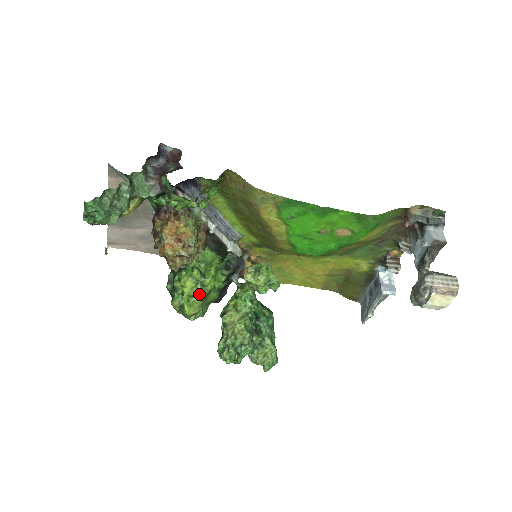
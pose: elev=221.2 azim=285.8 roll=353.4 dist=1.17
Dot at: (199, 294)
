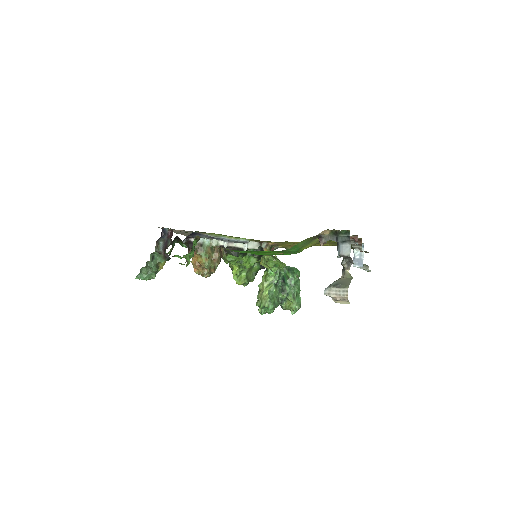
Dot at: (243, 272)
